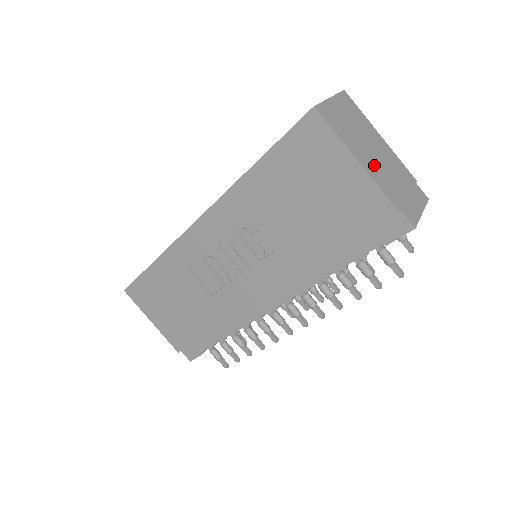
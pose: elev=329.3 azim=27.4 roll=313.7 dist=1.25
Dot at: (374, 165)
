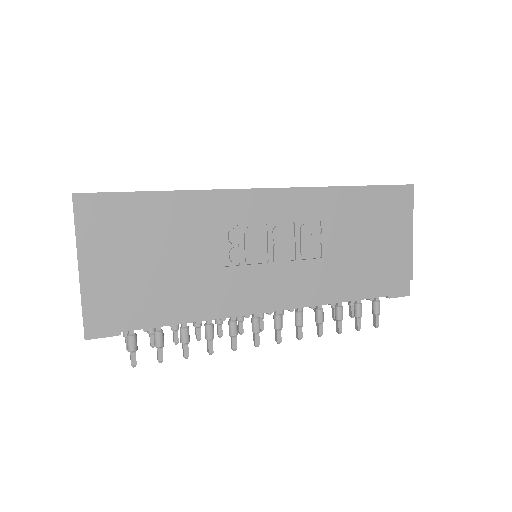
Dot at: occluded
